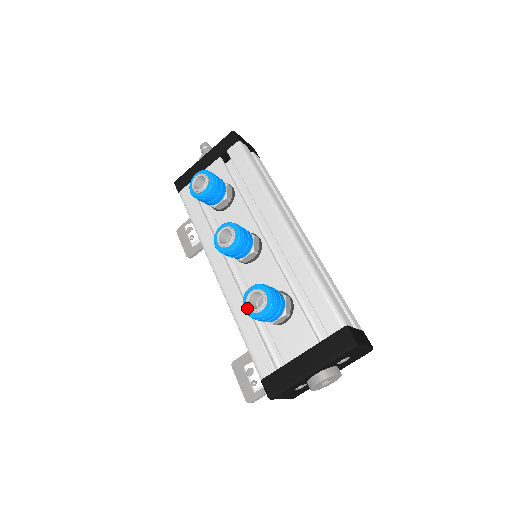
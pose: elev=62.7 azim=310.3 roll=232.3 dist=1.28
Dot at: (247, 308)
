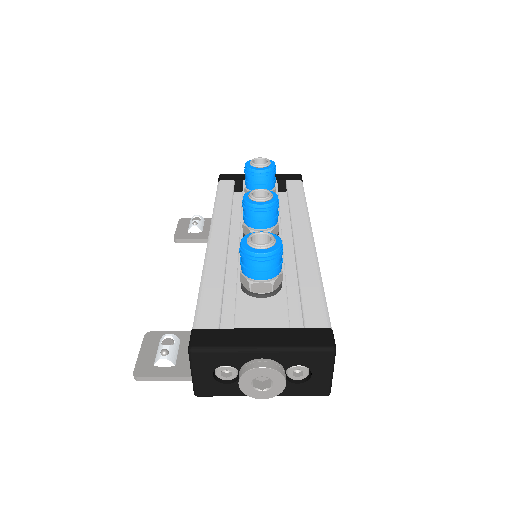
Dot at: (246, 242)
